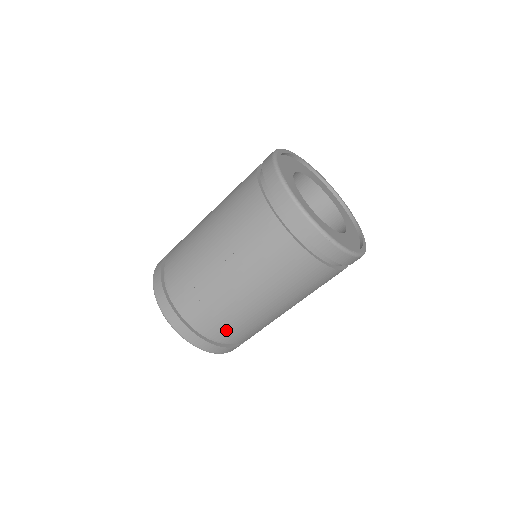
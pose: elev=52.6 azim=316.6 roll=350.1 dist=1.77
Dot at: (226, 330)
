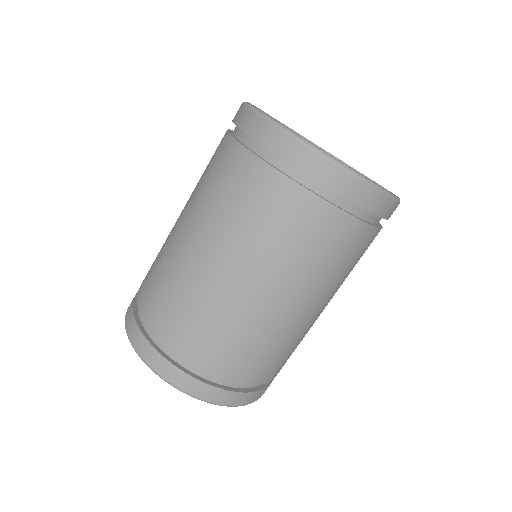
Dot at: (191, 336)
